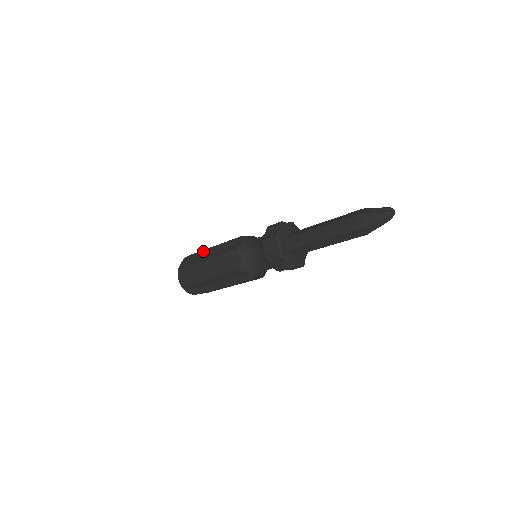
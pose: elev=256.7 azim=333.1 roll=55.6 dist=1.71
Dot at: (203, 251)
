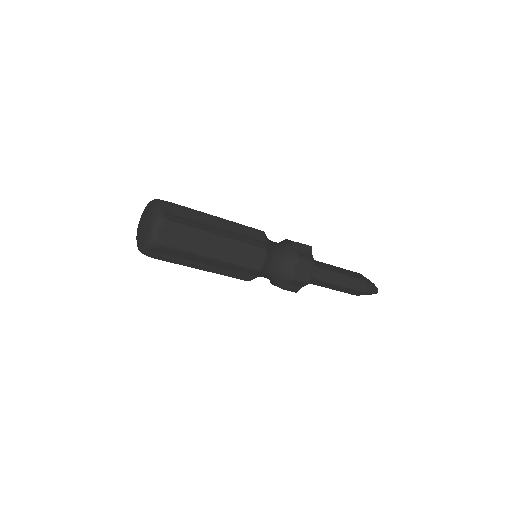
Dot at: (205, 215)
